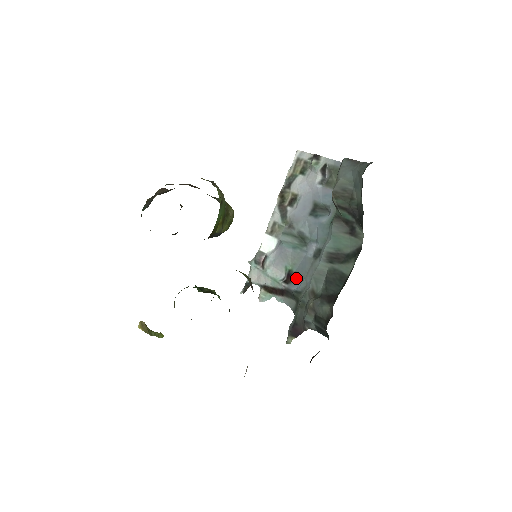
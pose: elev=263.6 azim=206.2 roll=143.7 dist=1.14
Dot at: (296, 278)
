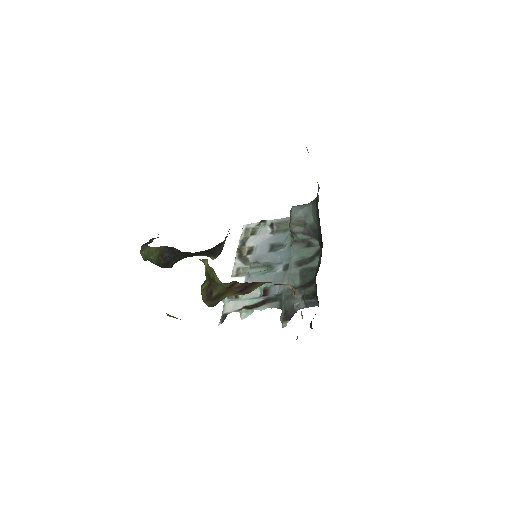
Dot at: (272, 289)
